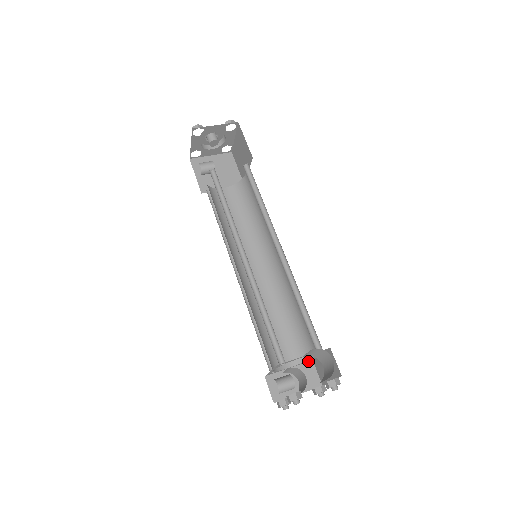
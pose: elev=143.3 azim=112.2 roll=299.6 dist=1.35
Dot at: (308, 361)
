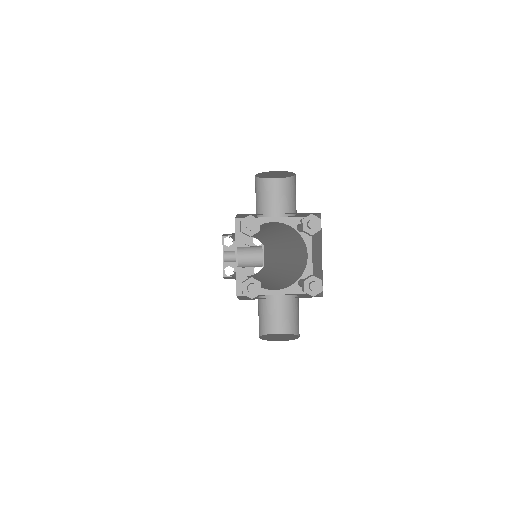
Dot at: occluded
